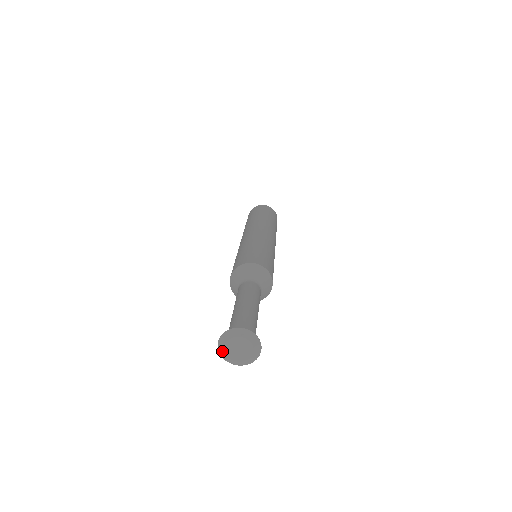
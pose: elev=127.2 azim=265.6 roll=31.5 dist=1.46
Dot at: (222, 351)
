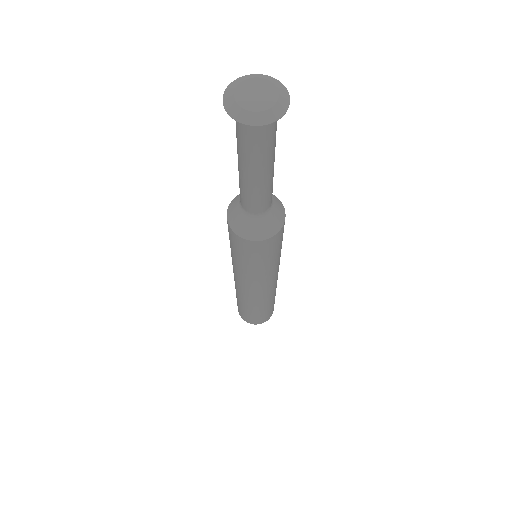
Dot at: (231, 105)
